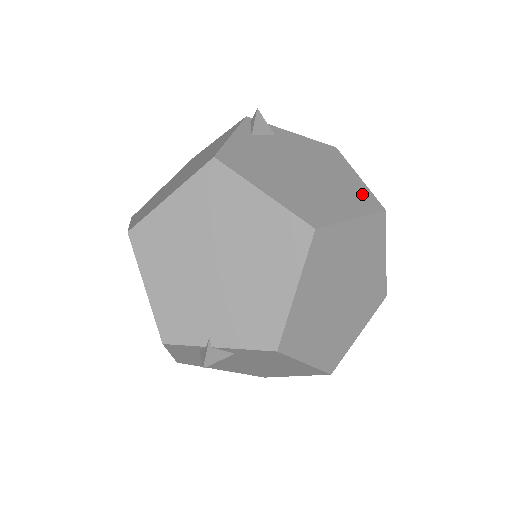
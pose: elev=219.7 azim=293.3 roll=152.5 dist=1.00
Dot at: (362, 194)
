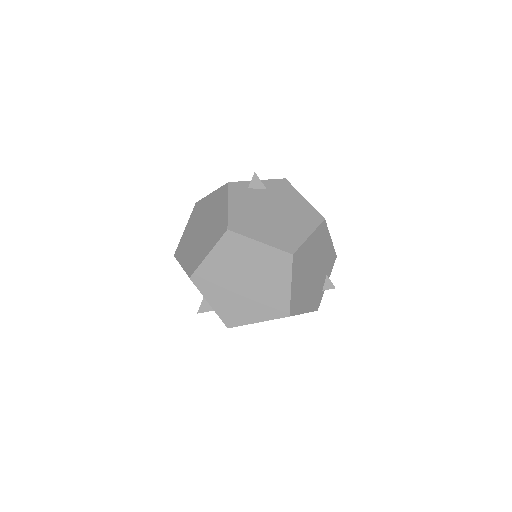
Dot at: occluded
